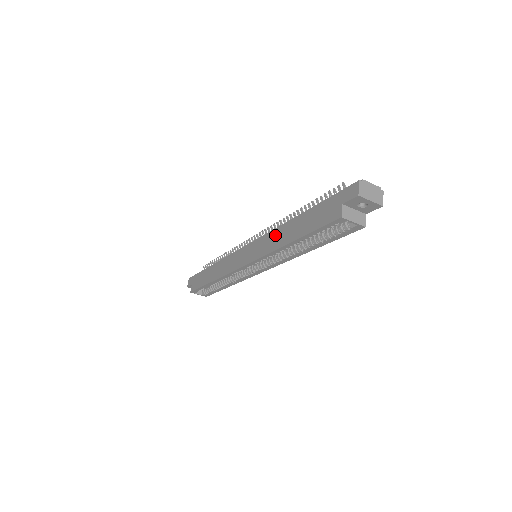
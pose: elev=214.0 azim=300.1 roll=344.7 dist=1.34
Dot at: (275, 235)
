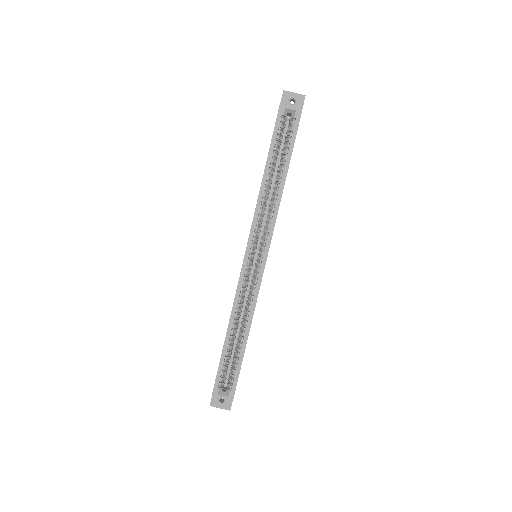
Dot at: occluded
